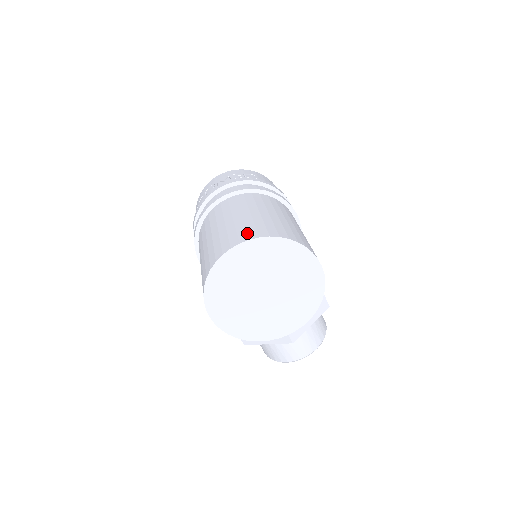
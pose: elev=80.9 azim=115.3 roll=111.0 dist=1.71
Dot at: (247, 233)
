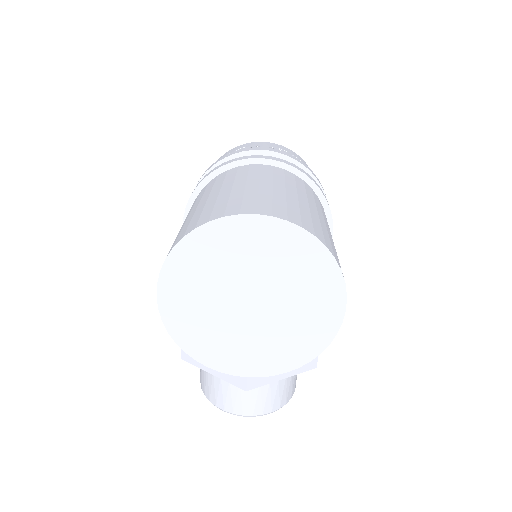
Dot at: (272, 207)
